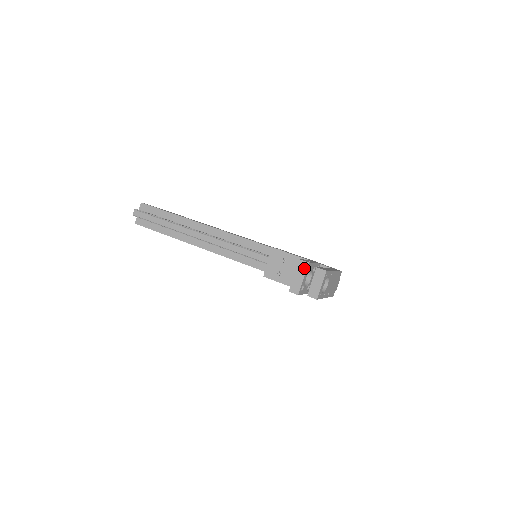
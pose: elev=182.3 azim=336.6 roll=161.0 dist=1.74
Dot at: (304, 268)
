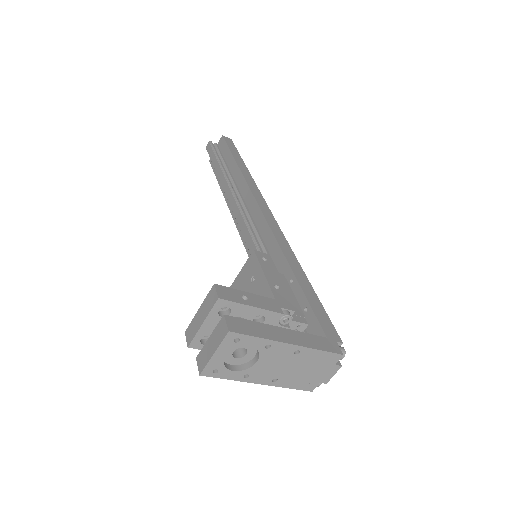
Dot at: (210, 304)
